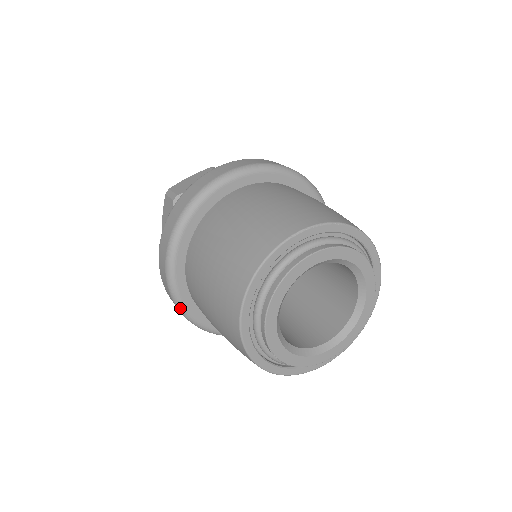
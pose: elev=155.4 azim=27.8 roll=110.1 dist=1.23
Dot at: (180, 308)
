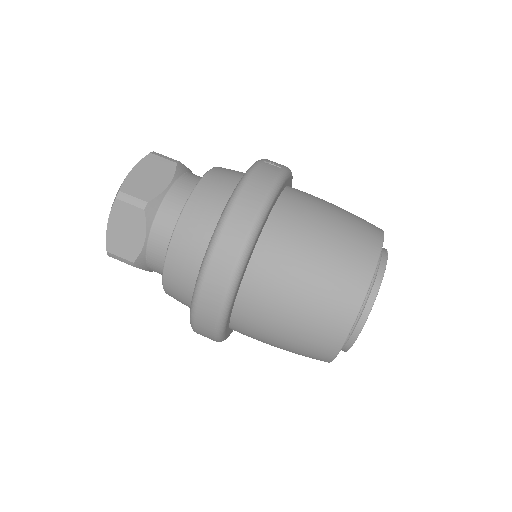
Dot at: occluded
